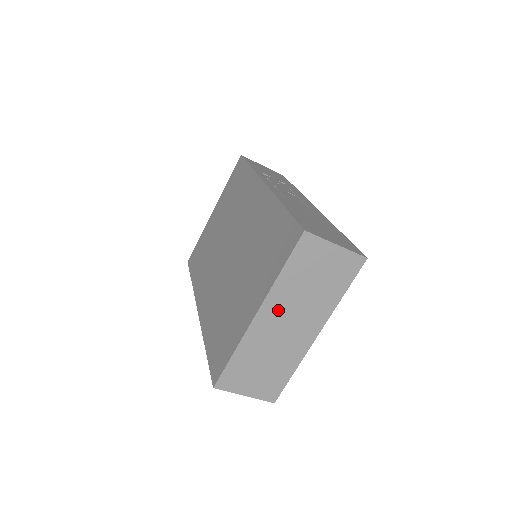
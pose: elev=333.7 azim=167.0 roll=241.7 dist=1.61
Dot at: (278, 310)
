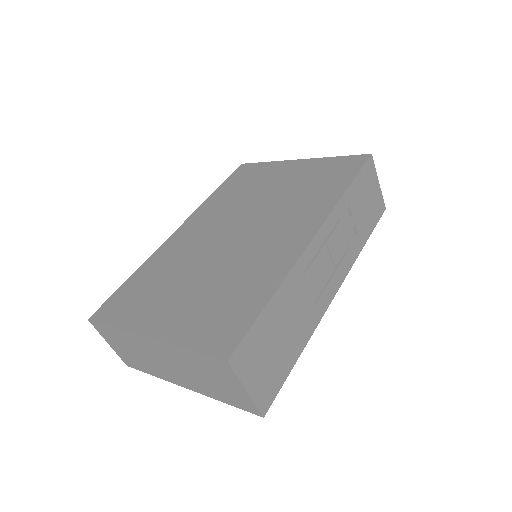
Dot at: (166, 353)
